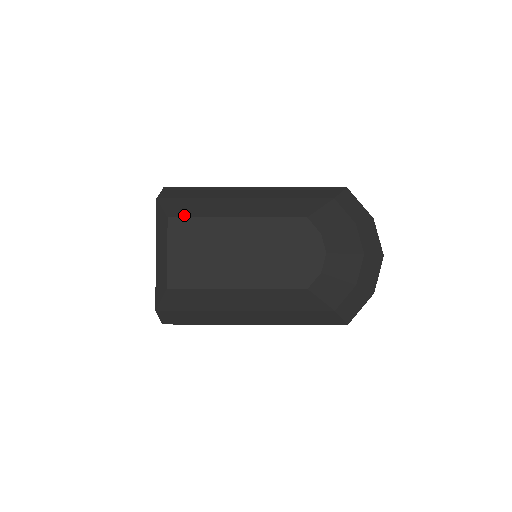
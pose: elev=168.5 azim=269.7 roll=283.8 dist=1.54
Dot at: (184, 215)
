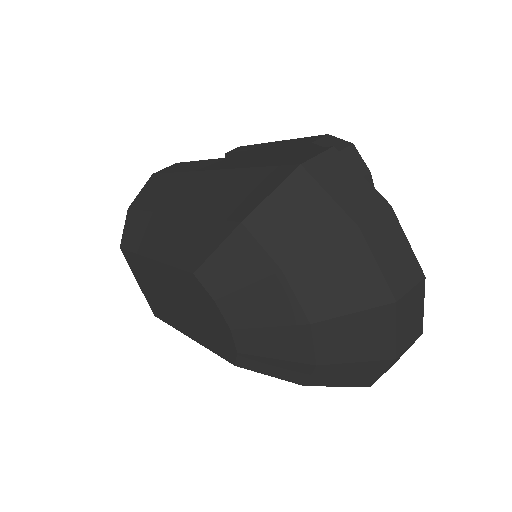
Dot at: (127, 246)
